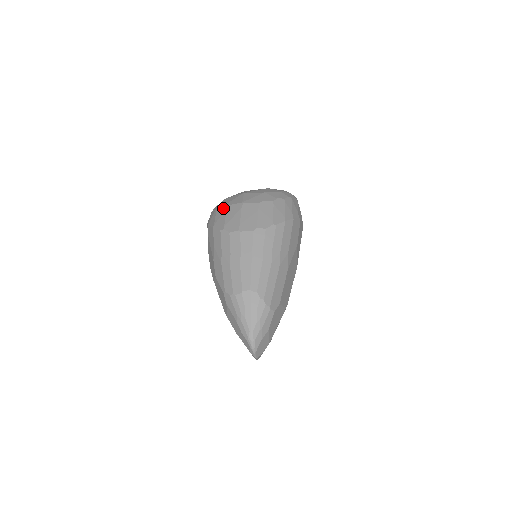
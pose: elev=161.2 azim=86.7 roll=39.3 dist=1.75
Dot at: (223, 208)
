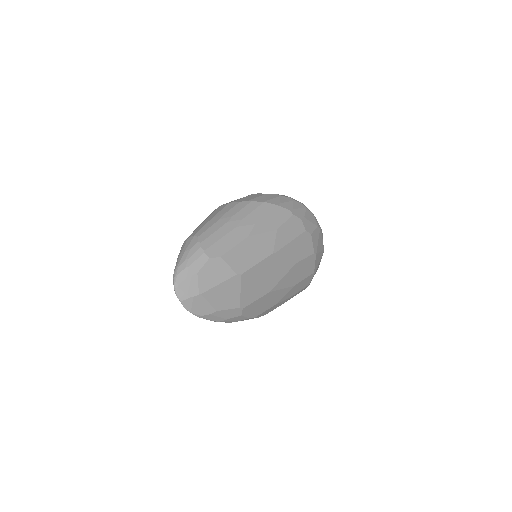
Dot at: occluded
